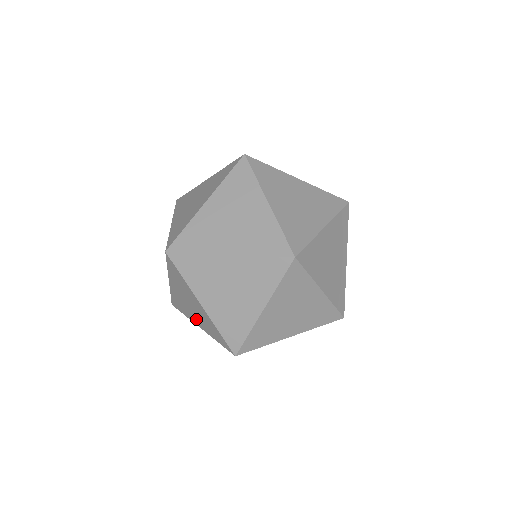
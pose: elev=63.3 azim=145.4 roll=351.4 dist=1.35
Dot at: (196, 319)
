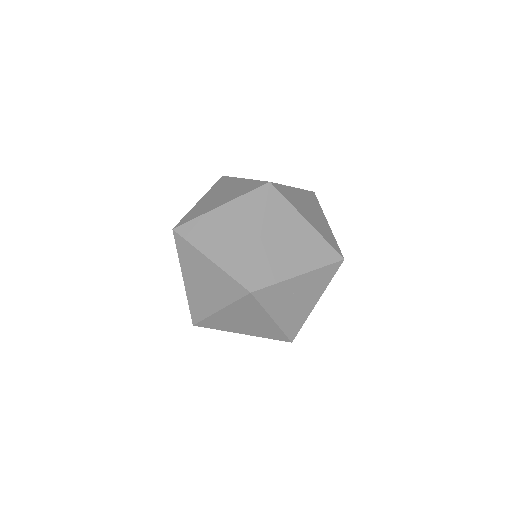
Dot at: (212, 300)
